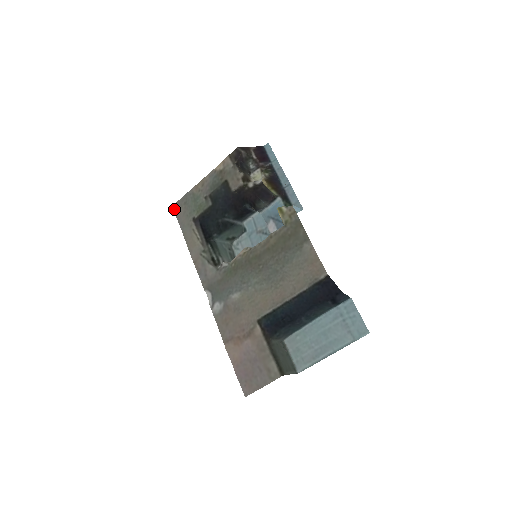
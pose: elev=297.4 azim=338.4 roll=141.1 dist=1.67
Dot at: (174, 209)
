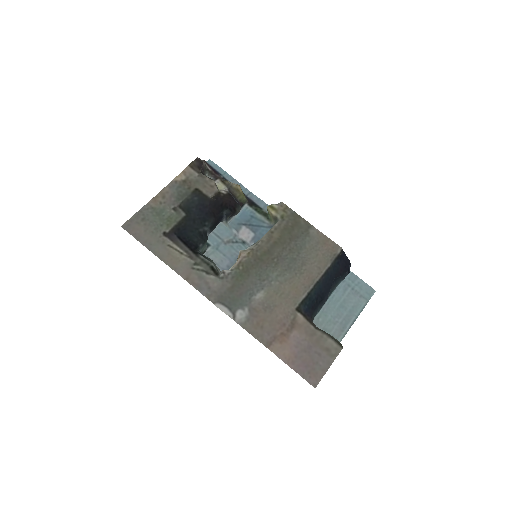
Dot at: (126, 229)
